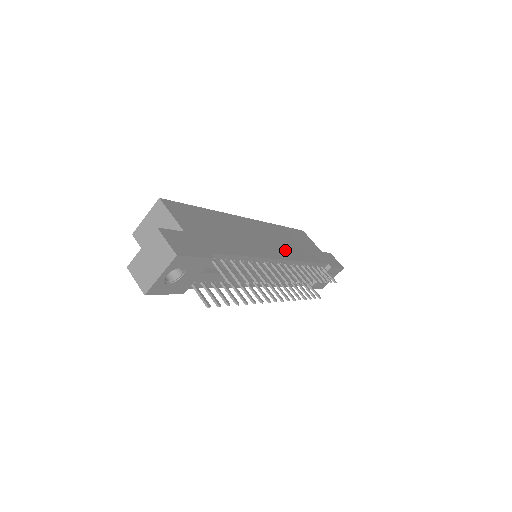
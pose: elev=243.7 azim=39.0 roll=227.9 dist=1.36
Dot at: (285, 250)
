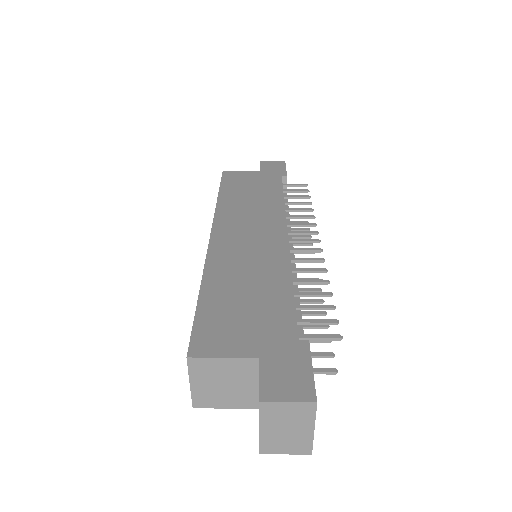
Dot at: (267, 220)
